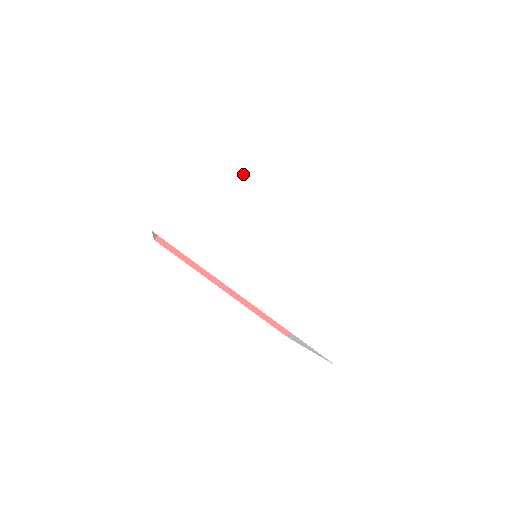
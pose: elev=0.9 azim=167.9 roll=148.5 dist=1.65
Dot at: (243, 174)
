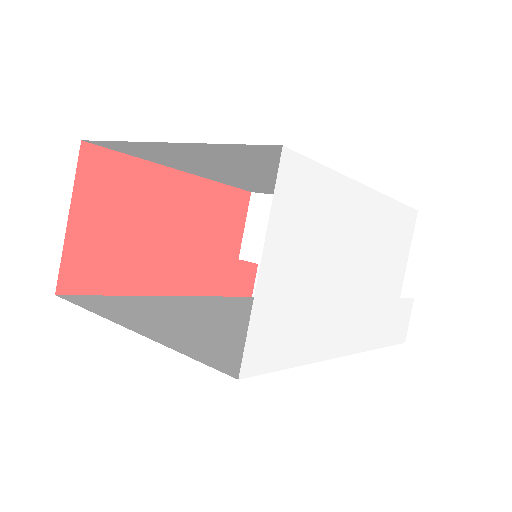
Dot at: (316, 191)
